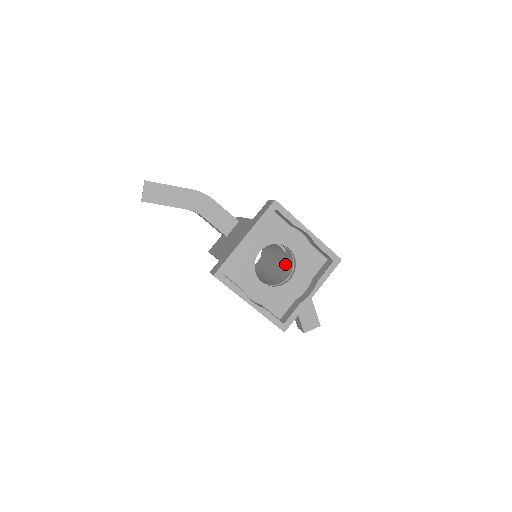
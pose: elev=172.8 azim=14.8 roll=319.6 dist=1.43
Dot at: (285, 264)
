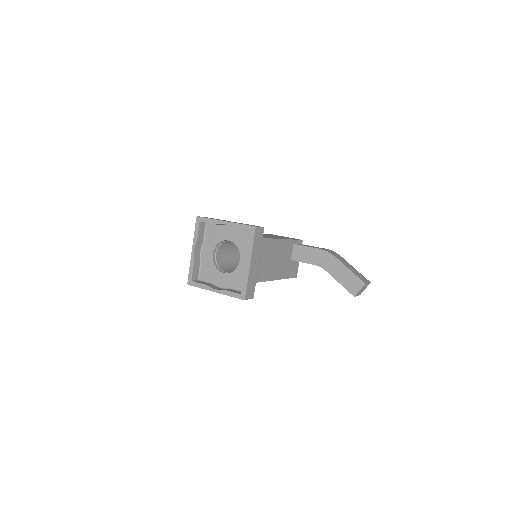
Dot at: occluded
